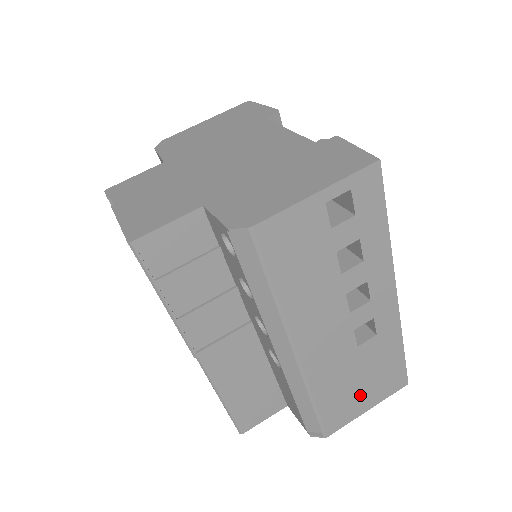
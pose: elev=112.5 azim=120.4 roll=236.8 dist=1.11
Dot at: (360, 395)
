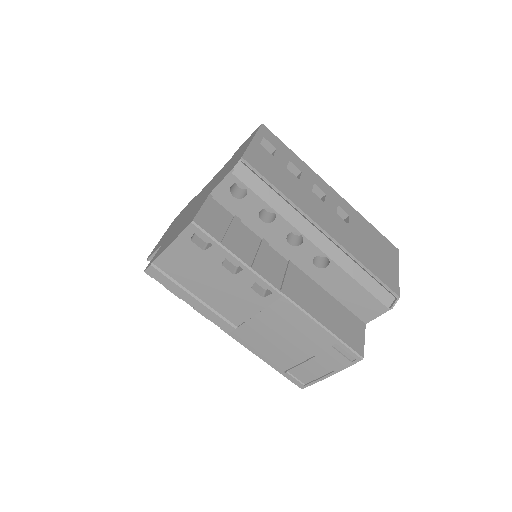
Dot at: (383, 260)
